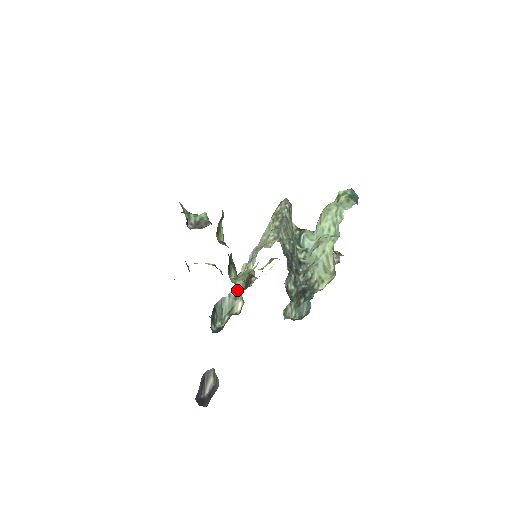
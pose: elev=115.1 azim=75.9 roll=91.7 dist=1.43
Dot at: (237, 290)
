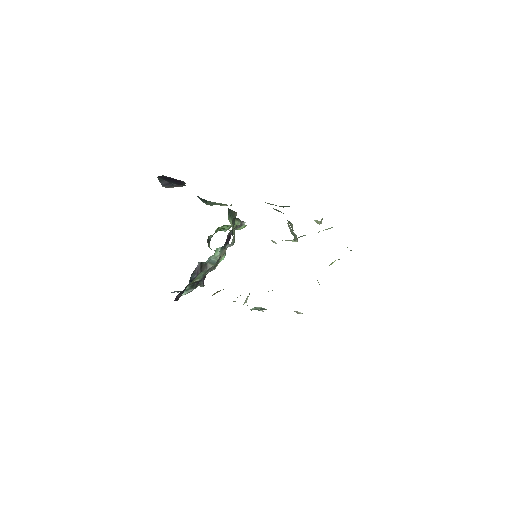
Dot at: occluded
